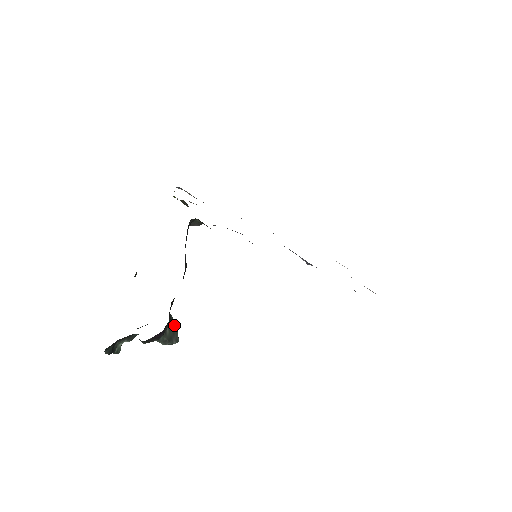
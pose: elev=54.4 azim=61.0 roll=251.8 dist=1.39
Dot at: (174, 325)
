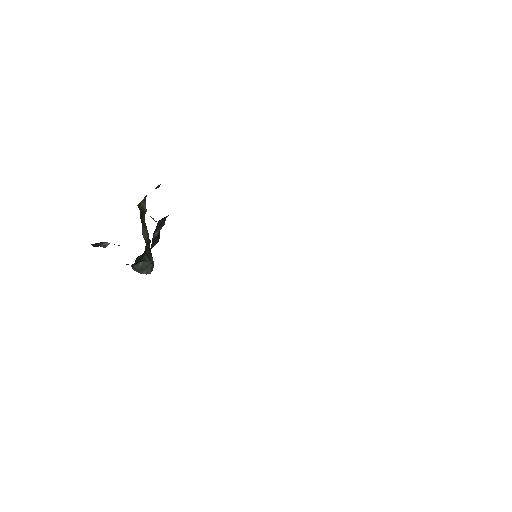
Dot at: (149, 262)
